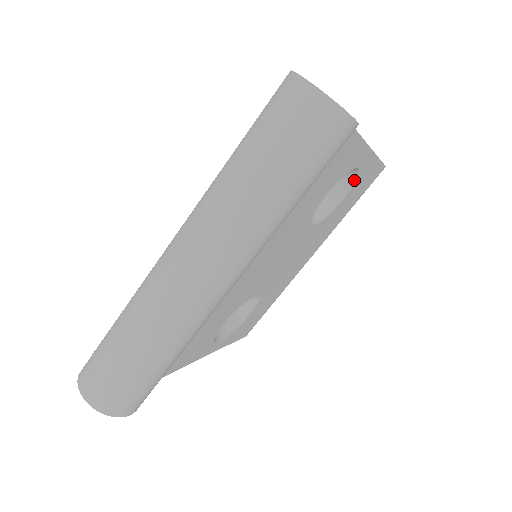
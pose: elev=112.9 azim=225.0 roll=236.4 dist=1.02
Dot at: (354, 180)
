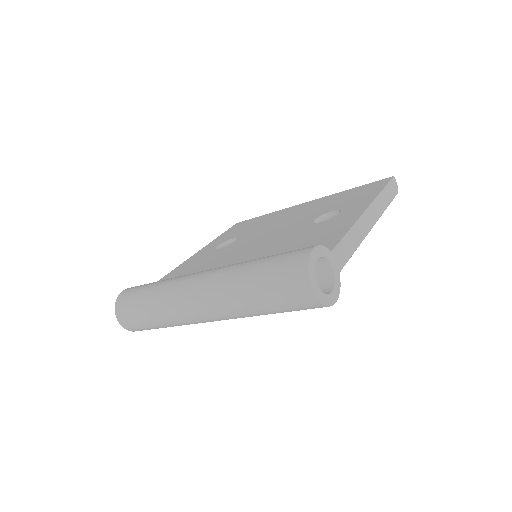
Dot at: occluded
